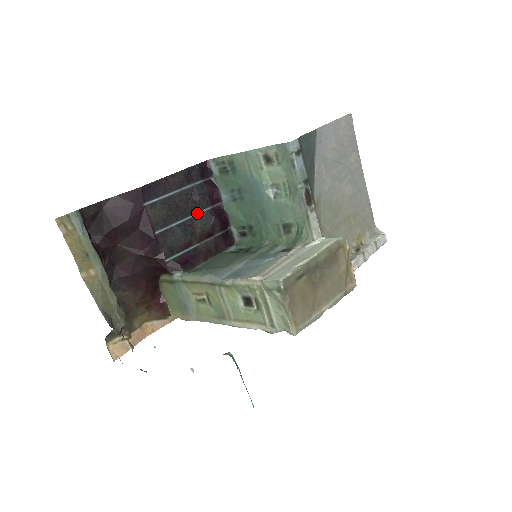
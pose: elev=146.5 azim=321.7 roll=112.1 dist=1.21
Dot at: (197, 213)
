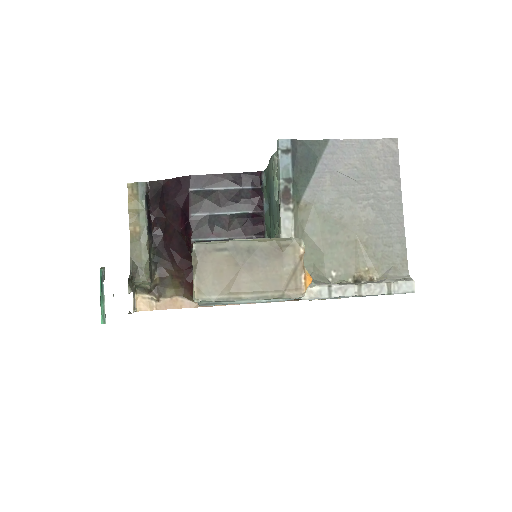
Dot at: (236, 212)
